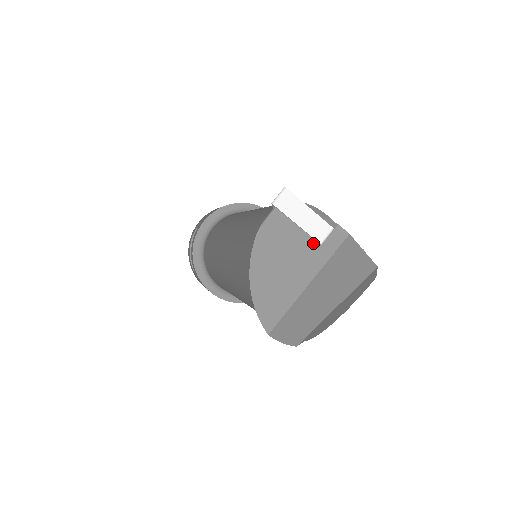
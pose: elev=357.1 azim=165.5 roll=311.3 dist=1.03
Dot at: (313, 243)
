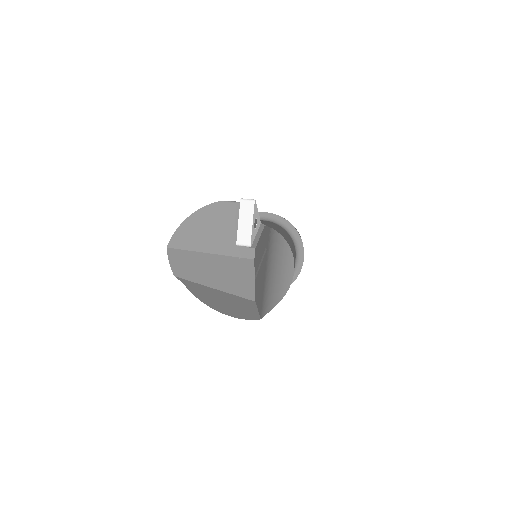
Dot at: (235, 240)
